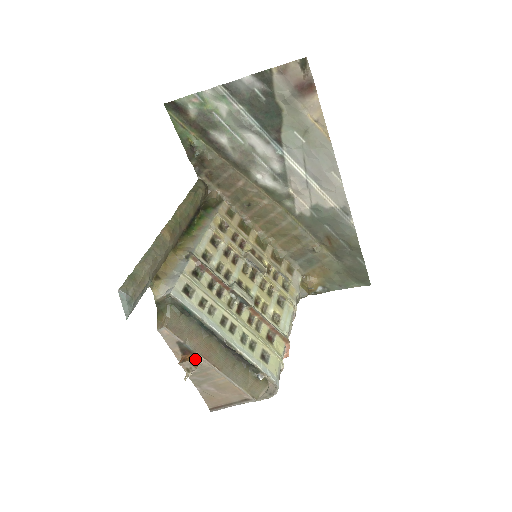
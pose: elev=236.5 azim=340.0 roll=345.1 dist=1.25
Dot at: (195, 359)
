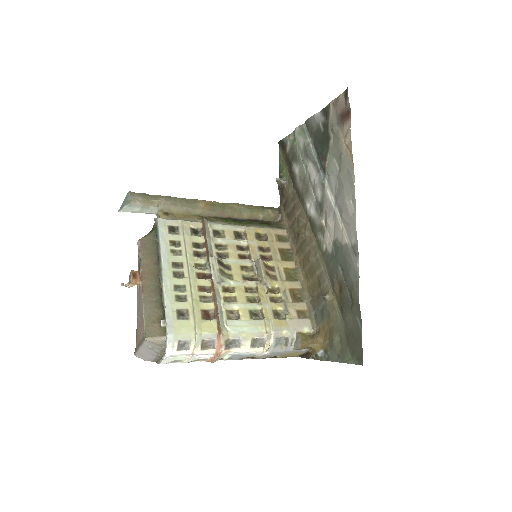
Dot at: (139, 276)
